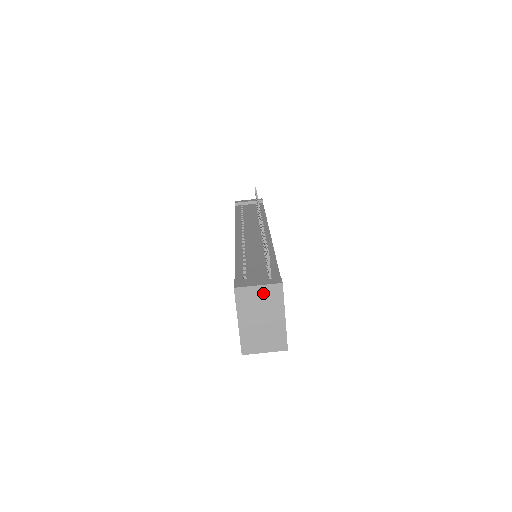
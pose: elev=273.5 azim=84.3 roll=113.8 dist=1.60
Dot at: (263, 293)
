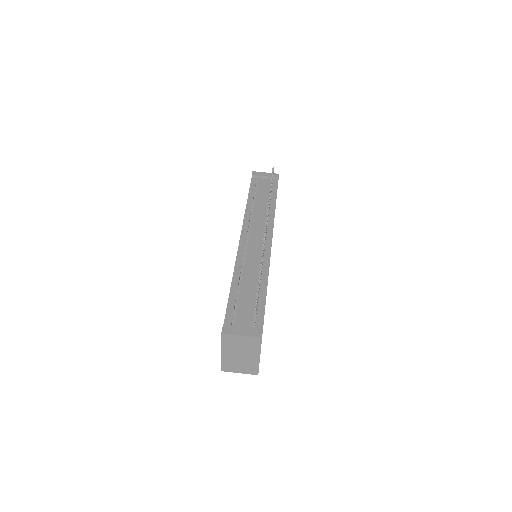
Dot at: (245, 340)
